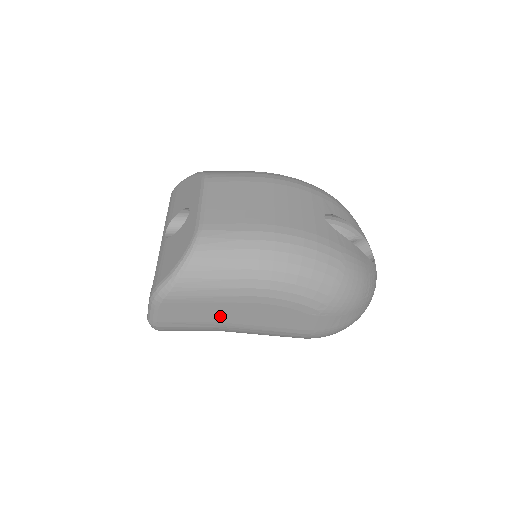
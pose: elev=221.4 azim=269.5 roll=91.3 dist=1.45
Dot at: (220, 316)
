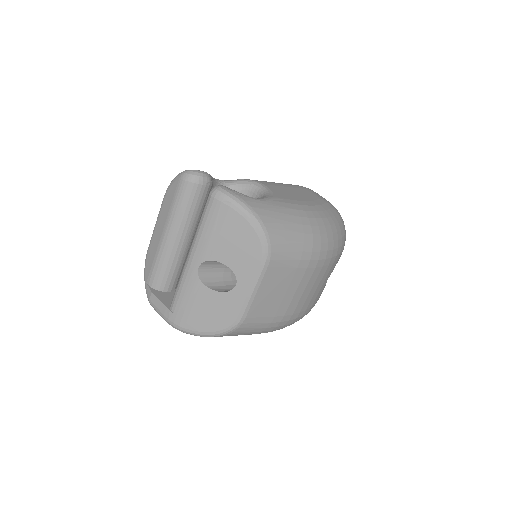
Dot at: occluded
